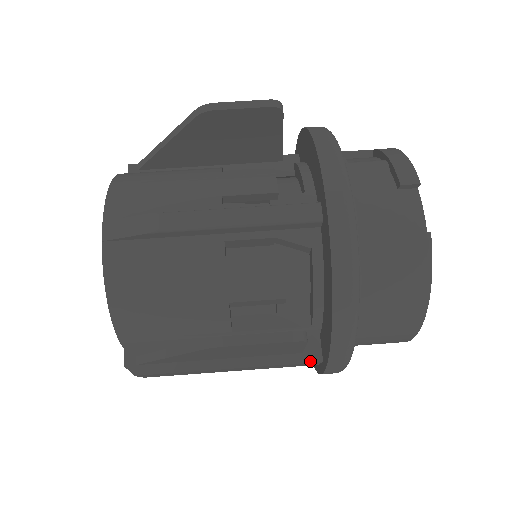
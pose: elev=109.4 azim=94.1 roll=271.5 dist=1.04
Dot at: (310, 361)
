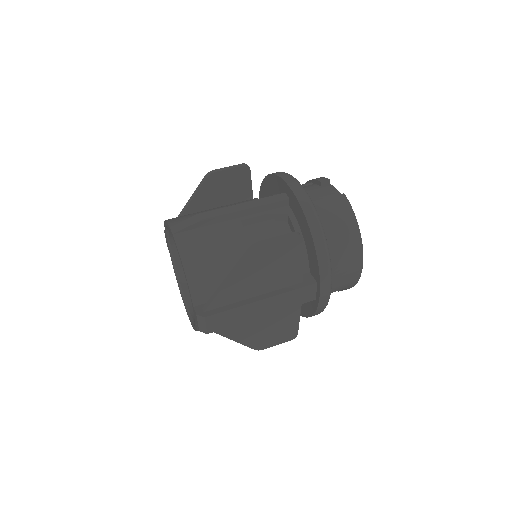
Dot at: (310, 284)
